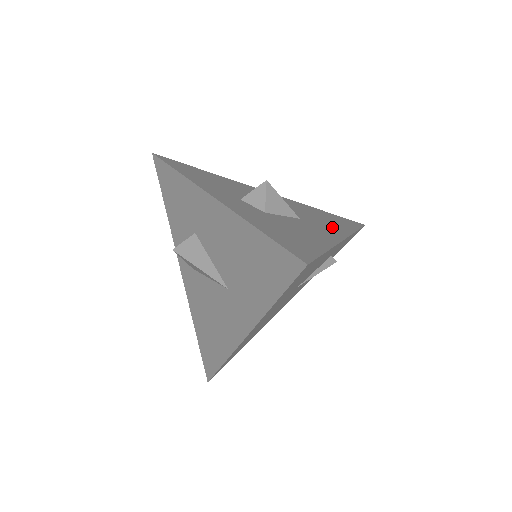
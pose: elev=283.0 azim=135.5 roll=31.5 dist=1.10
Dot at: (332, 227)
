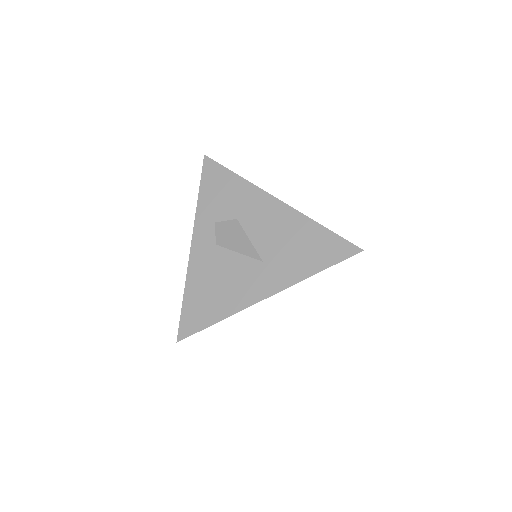
Dot at: occluded
